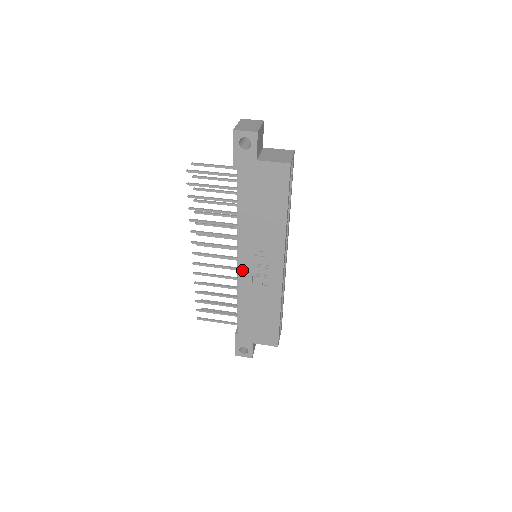
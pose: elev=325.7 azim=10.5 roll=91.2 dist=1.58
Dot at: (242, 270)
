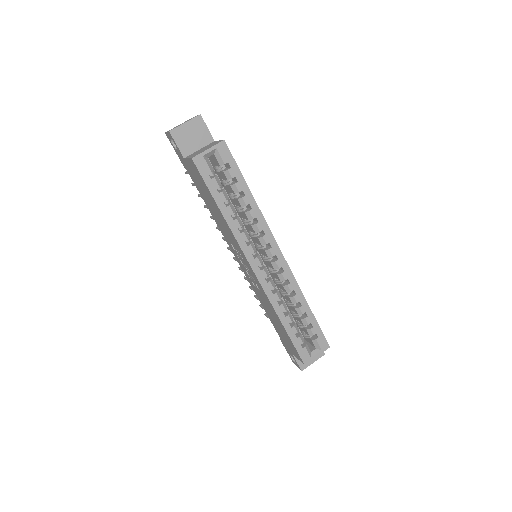
Dot at: (243, 269)
